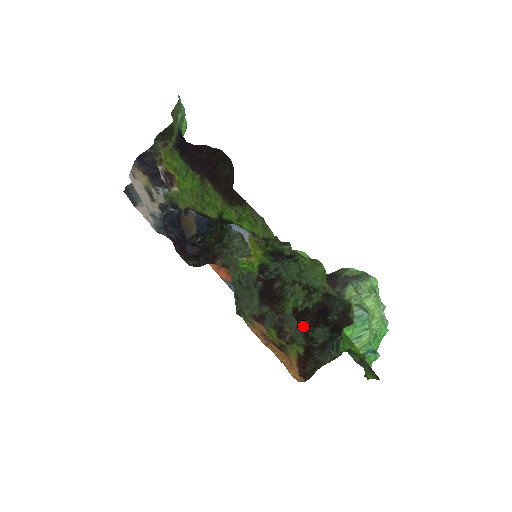
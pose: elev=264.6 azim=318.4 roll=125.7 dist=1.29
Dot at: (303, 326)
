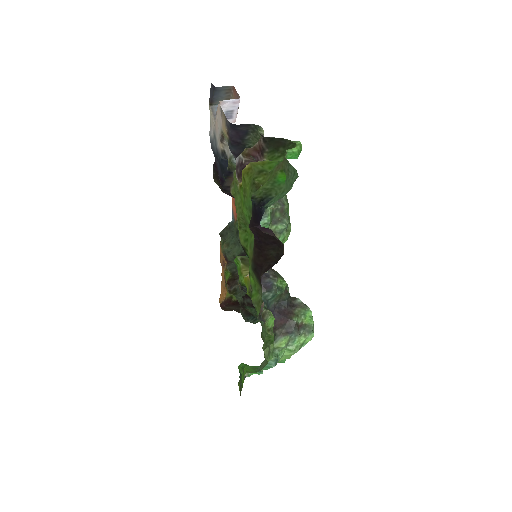
Dot at: (246, 301)
